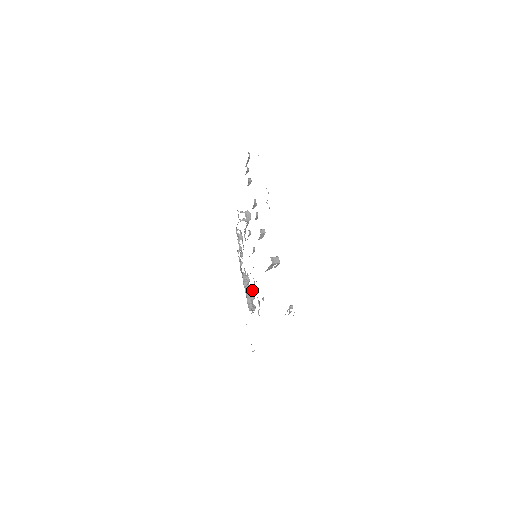
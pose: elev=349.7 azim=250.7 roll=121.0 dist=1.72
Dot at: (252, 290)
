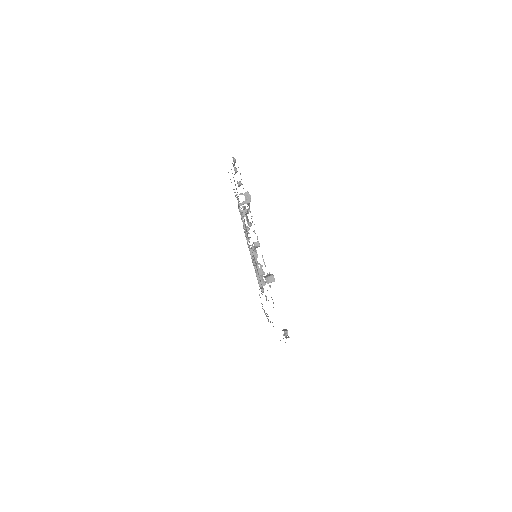
Dot at: (261, 266)
